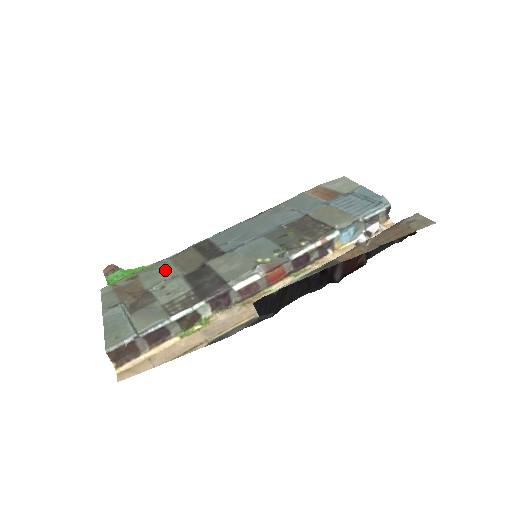
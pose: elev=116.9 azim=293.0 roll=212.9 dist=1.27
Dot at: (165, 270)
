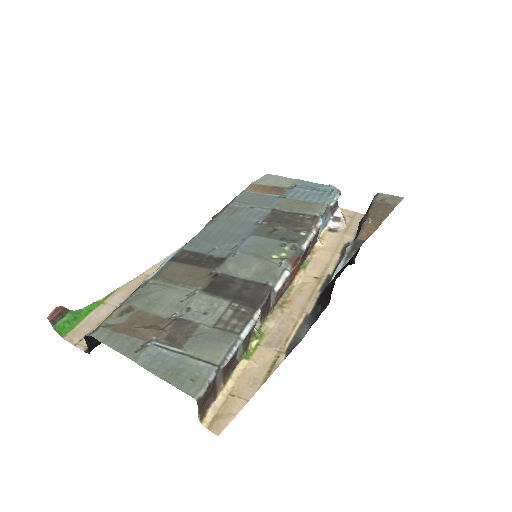
Dot at: (167, 291)
